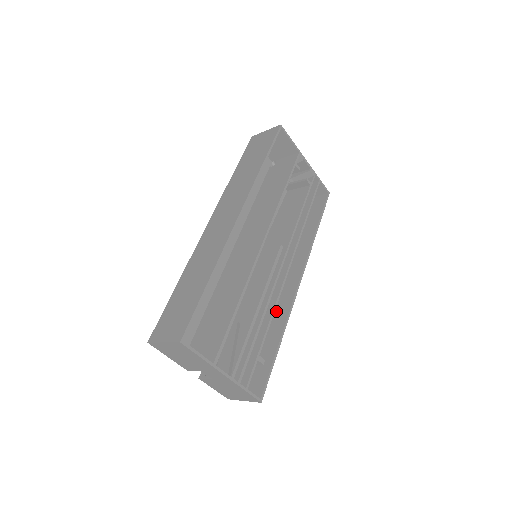
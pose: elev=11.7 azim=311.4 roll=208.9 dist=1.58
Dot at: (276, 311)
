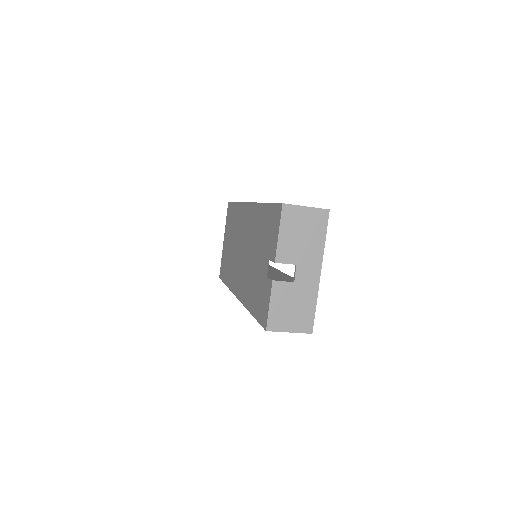
Dot at: occluded
